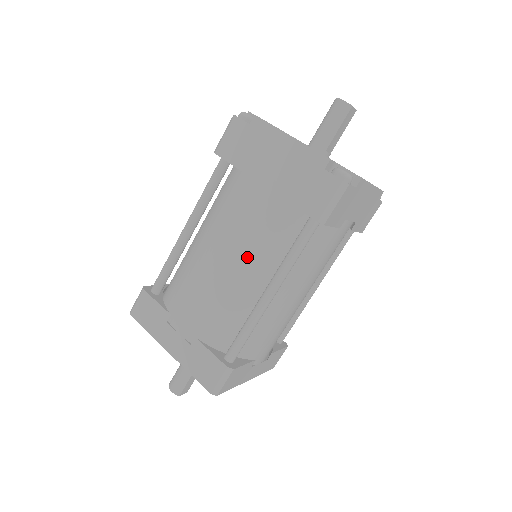
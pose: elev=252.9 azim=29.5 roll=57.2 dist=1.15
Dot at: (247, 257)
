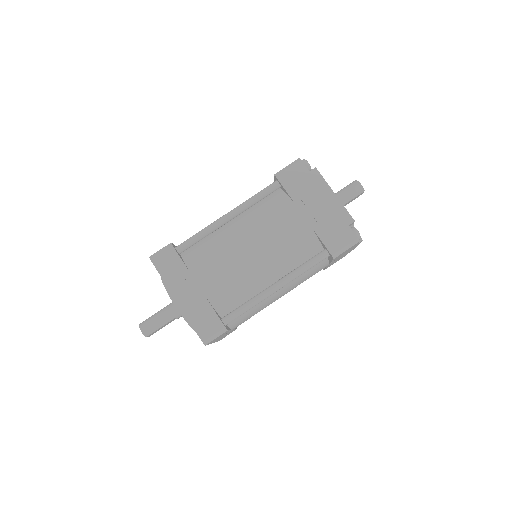
Dot at: (271, 257)
